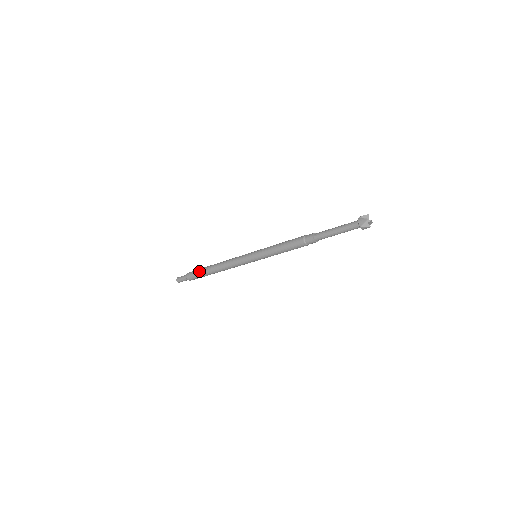
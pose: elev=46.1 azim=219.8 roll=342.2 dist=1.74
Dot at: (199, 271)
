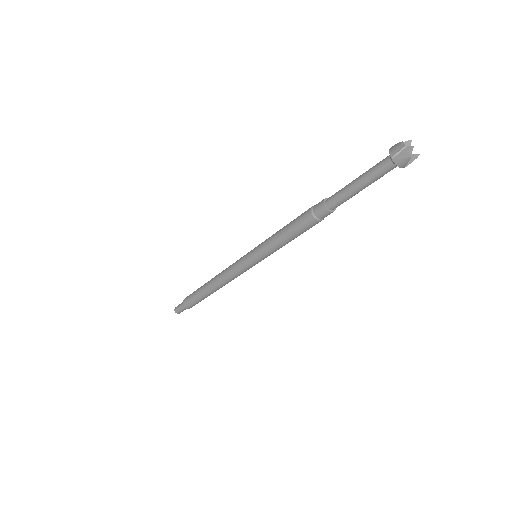
Dot at: (195, 291)
